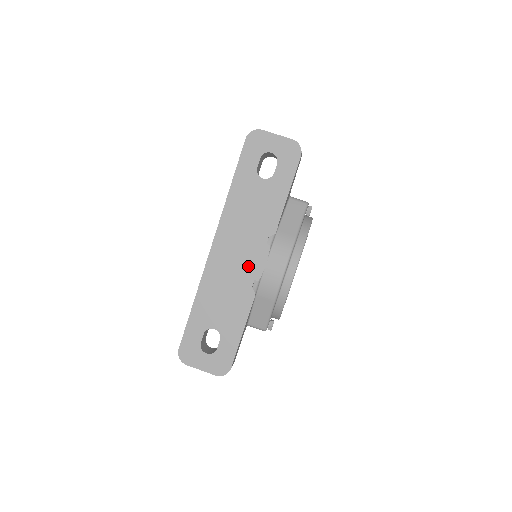
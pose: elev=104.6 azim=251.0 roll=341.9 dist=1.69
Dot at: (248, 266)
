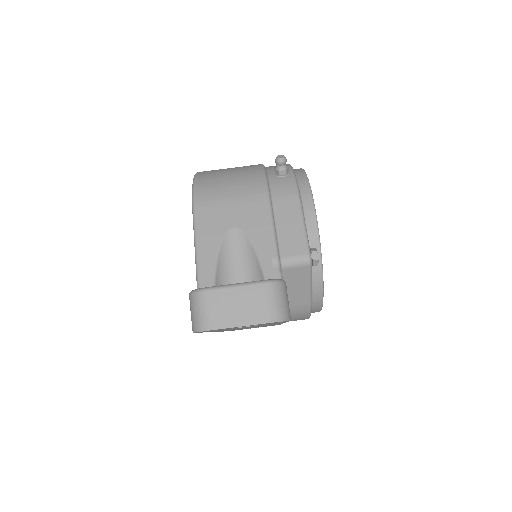
Dot at: occluded
